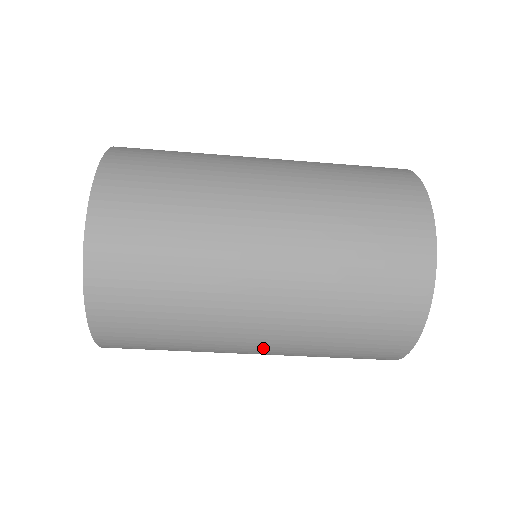
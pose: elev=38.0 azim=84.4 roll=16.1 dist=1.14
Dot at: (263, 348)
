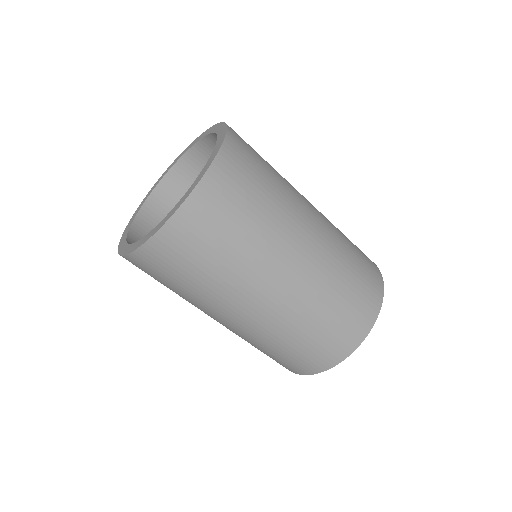
Dot at: (307, 257)
